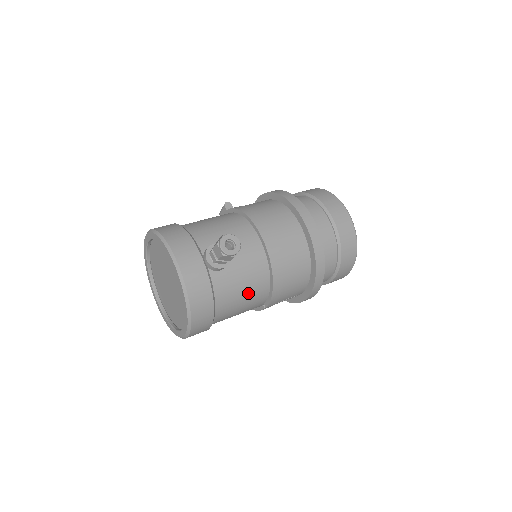
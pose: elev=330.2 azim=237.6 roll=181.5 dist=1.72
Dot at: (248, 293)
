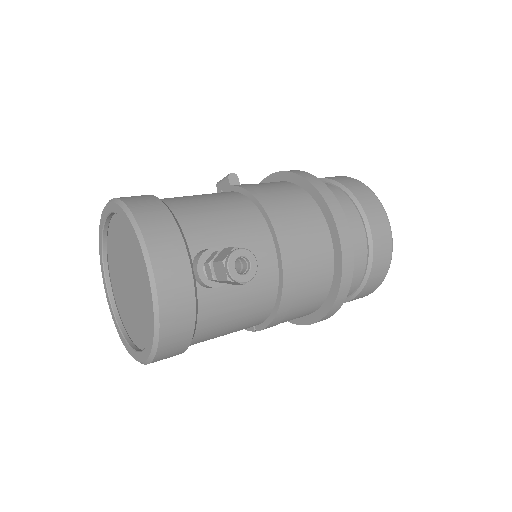
Dot at: (242, 318)
